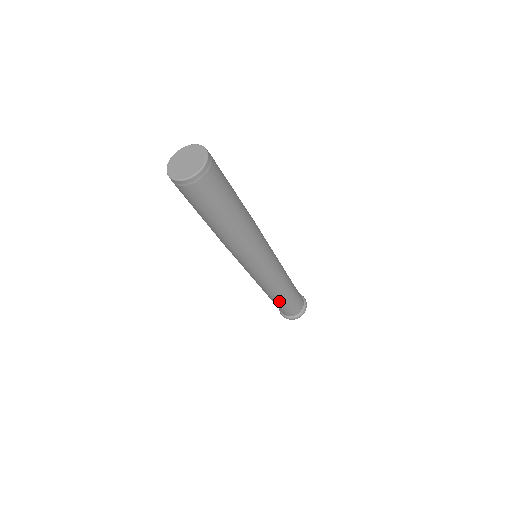
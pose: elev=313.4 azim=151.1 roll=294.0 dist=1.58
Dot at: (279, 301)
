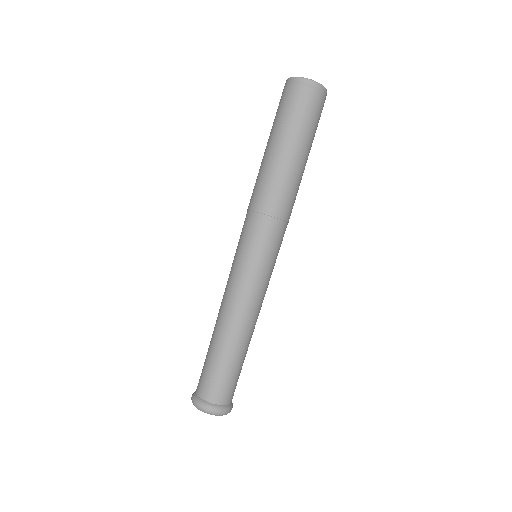
Dot at: (233, 350)
